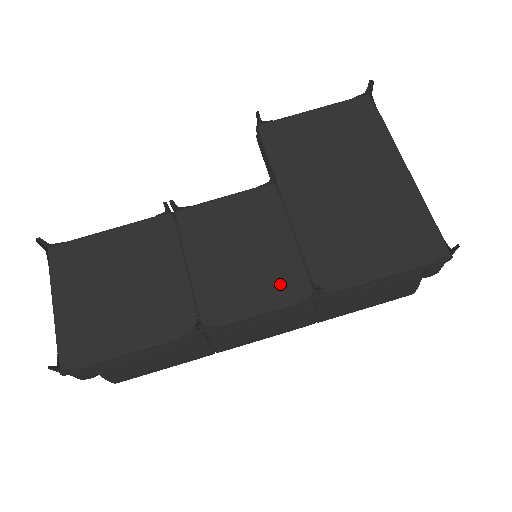
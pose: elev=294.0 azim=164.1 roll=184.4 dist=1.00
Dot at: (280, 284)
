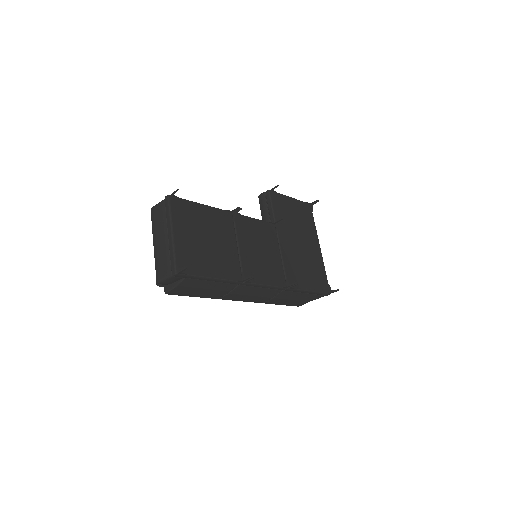
Dot at: (275, 275)
